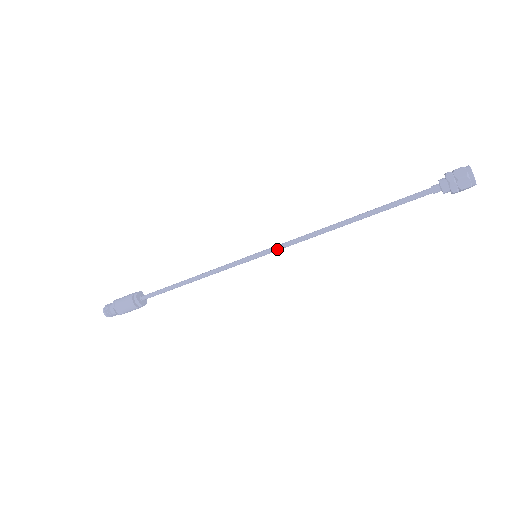
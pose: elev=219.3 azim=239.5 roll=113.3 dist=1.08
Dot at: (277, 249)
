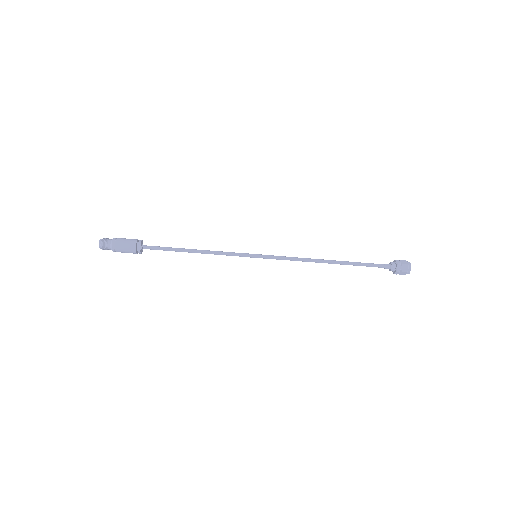
Dot at: (274, 257)
